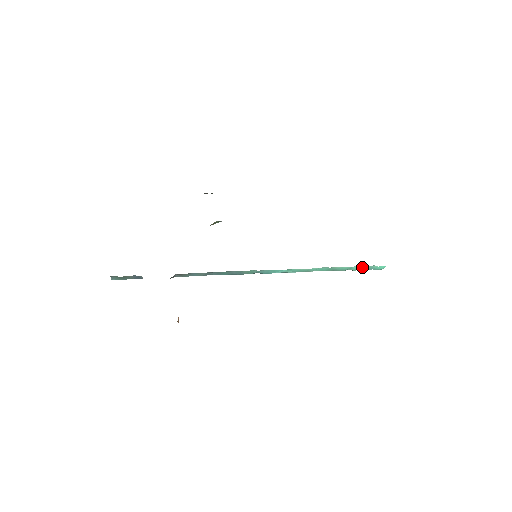
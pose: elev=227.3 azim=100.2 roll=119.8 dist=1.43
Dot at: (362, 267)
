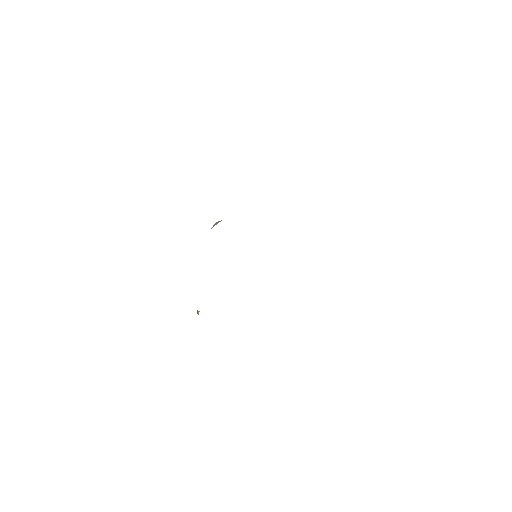
Dot at: occluded
